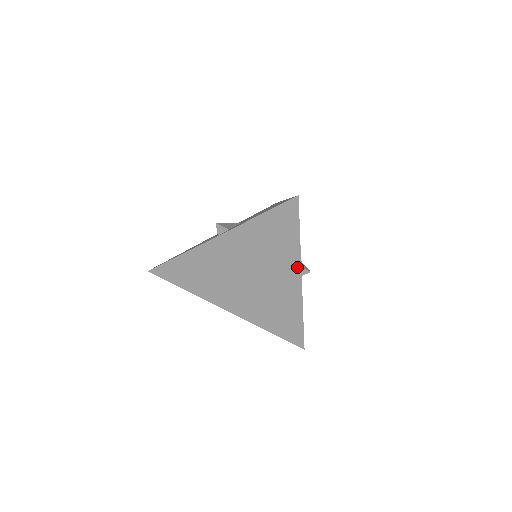
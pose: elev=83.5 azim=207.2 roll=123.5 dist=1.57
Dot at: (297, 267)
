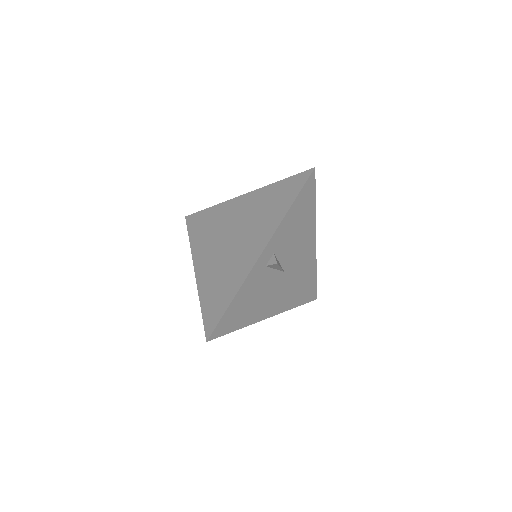
Dot at: (270, 235)
